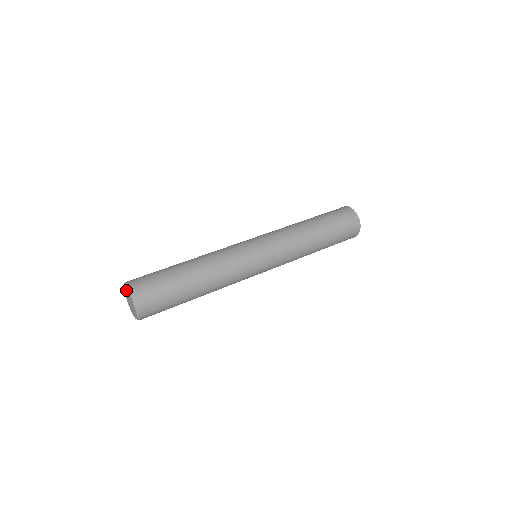
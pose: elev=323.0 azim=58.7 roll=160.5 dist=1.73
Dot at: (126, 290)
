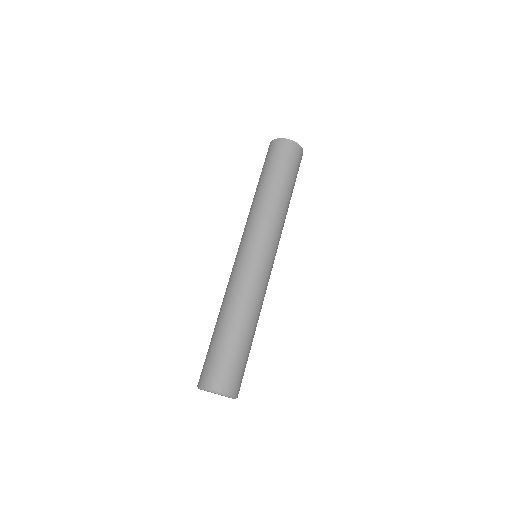
Dot at: occluded
